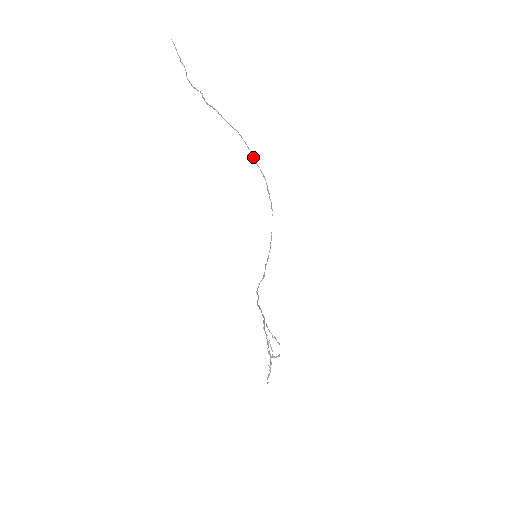
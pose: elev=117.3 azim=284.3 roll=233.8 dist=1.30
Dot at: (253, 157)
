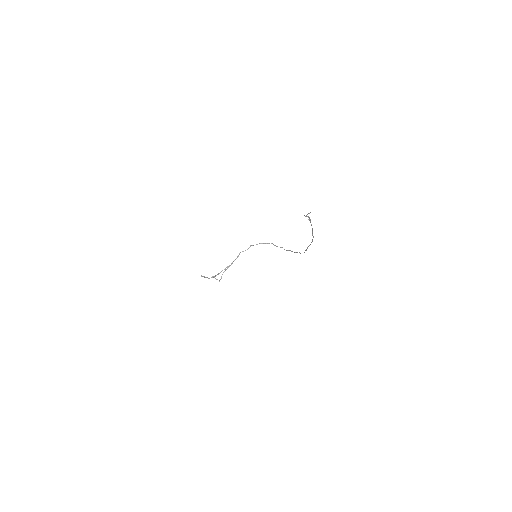
Dot at: occluded
